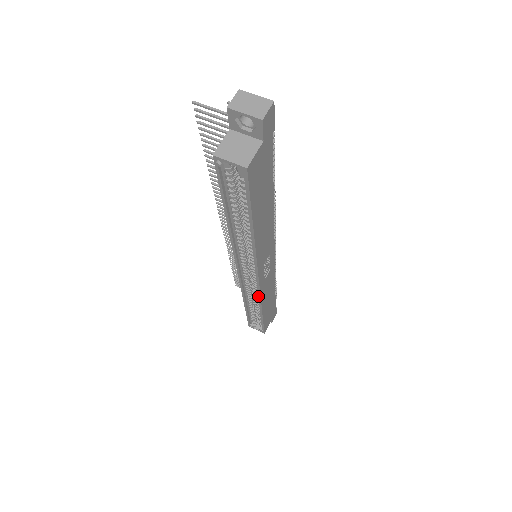
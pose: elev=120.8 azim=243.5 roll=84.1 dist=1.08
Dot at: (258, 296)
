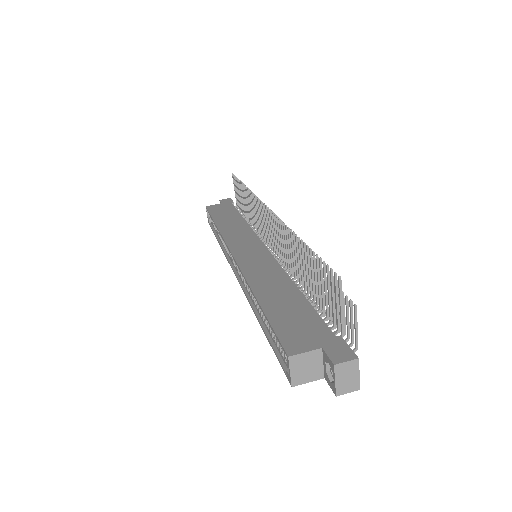
Dot at: (228, 252)
